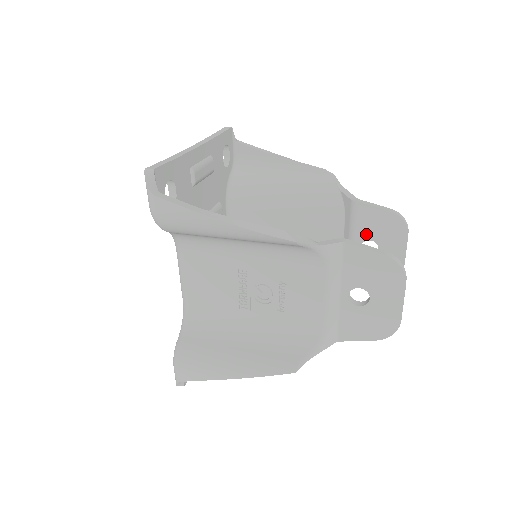
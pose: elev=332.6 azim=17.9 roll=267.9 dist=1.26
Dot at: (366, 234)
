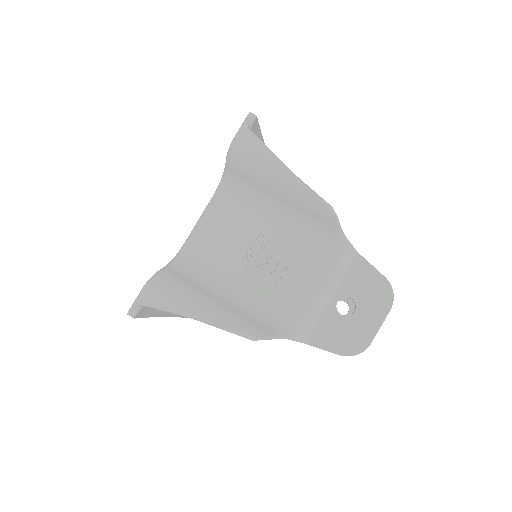
Dot at: occluded
